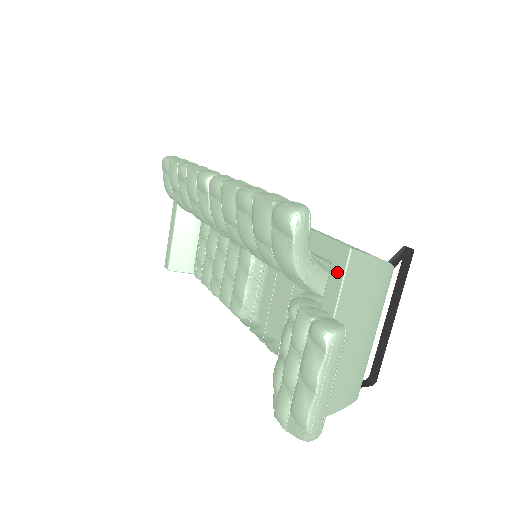
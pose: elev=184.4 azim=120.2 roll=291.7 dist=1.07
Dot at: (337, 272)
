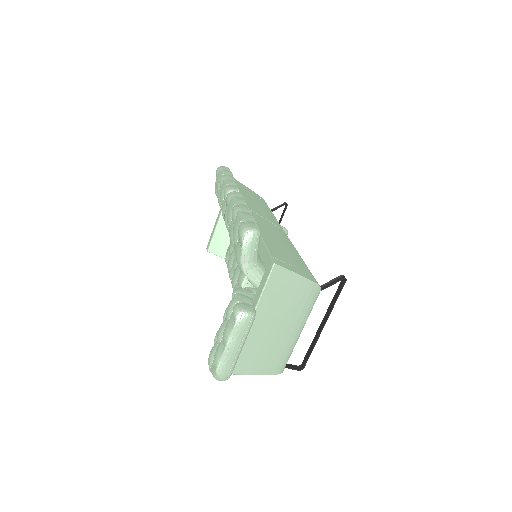
Dot at: (265, 277)
